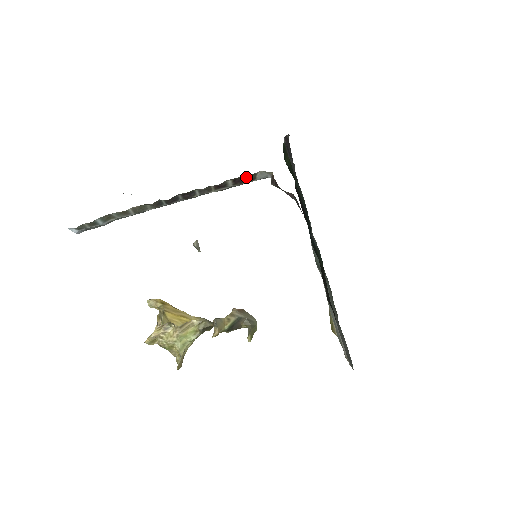
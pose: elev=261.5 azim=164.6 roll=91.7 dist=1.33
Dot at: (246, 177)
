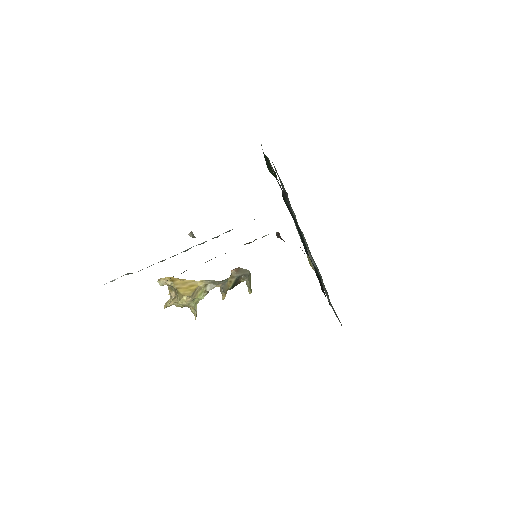
Dot at: (256, 239)
